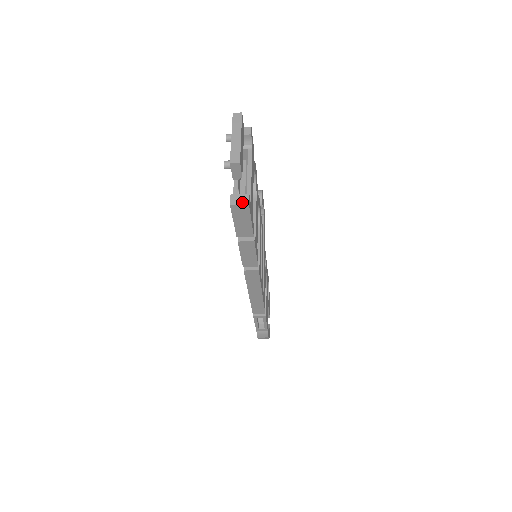
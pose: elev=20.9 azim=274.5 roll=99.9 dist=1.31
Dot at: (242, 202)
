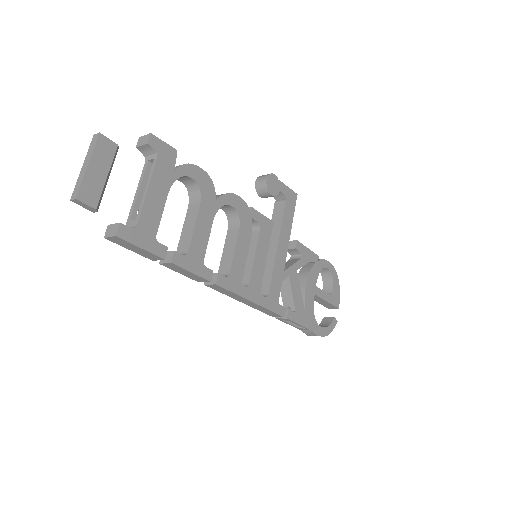
Dot at: (112, 234)
